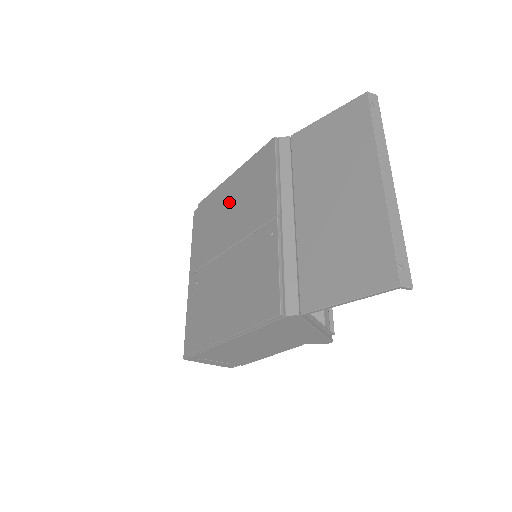
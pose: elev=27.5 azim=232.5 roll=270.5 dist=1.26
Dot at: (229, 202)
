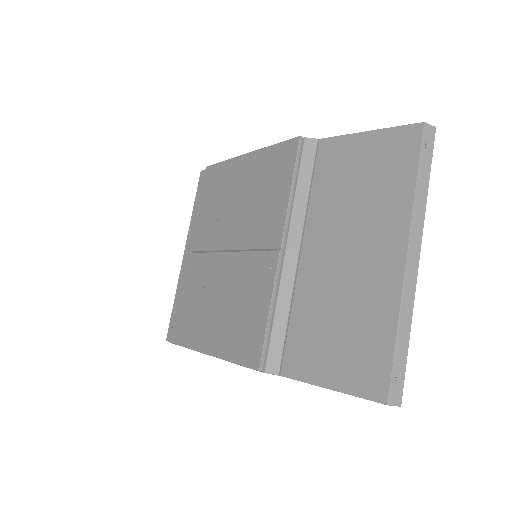
Dot at: (236, 190)
